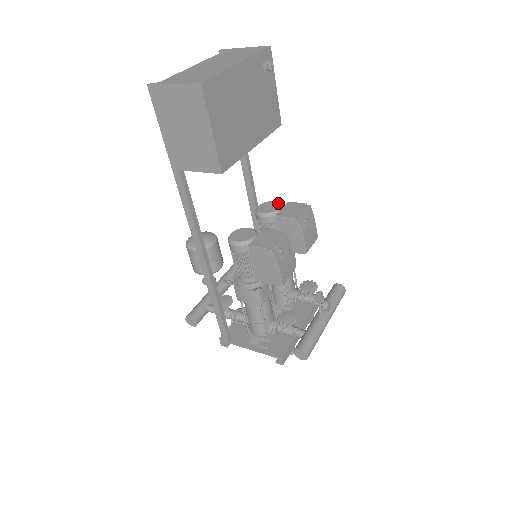
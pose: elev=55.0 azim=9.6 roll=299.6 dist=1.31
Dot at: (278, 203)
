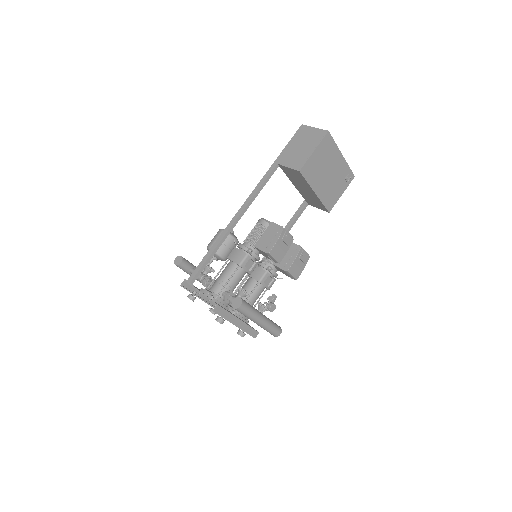
Dot at: occluded
